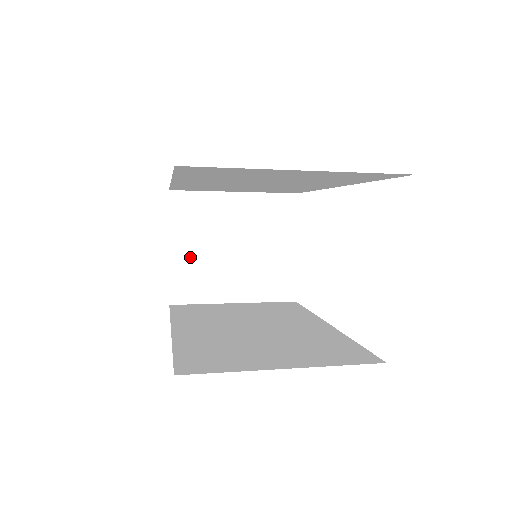
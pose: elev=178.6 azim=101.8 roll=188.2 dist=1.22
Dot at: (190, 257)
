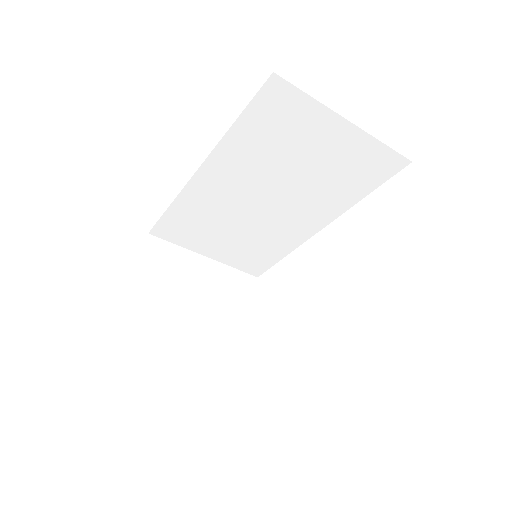
Dot at: (154, 297)
